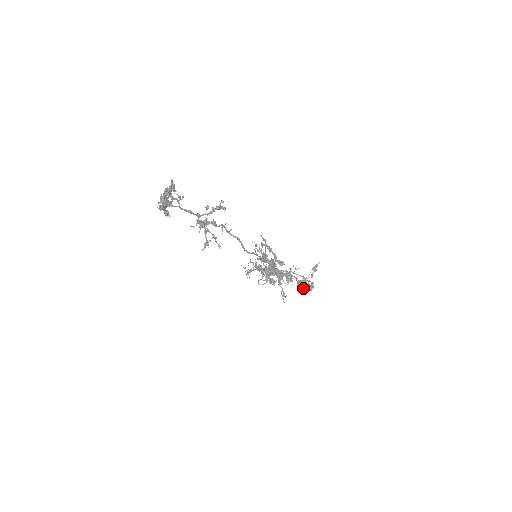
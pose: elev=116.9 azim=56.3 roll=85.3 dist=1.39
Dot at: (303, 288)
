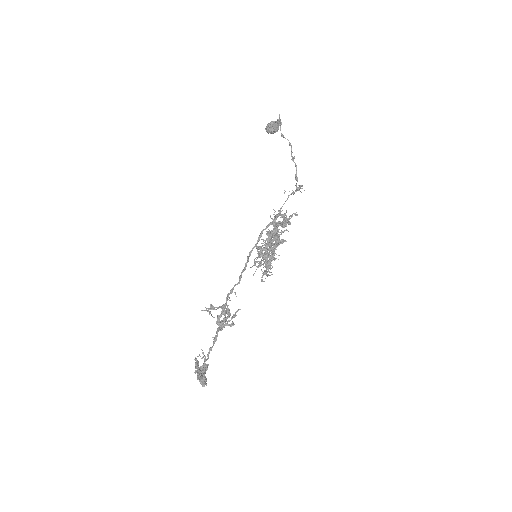
Dot at: (275, 131)
